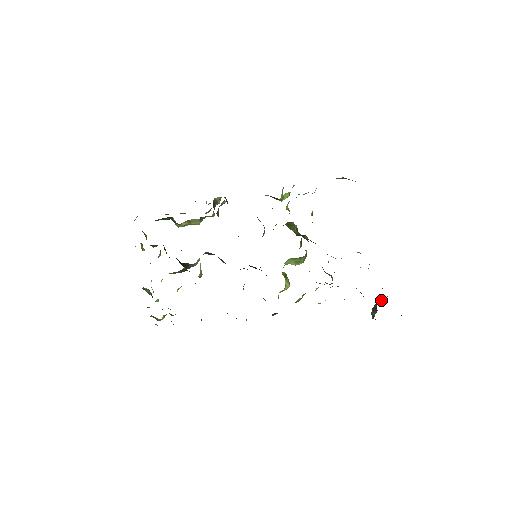
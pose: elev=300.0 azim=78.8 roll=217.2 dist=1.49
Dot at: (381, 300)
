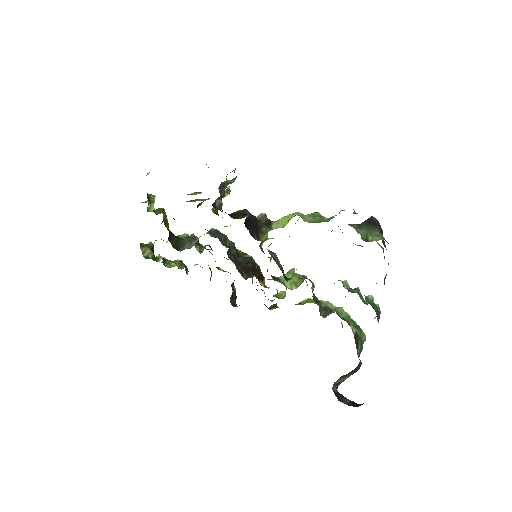
Dot at: occluded
